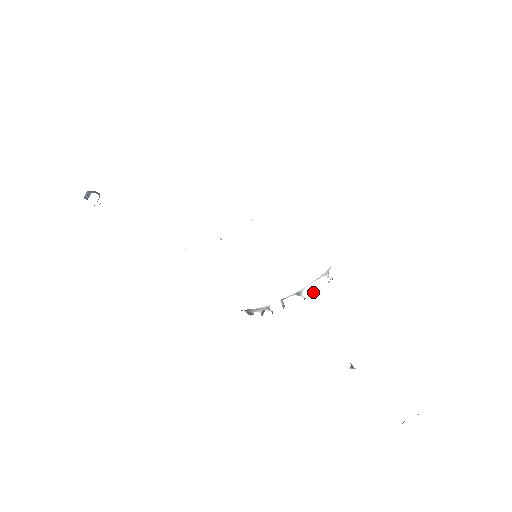
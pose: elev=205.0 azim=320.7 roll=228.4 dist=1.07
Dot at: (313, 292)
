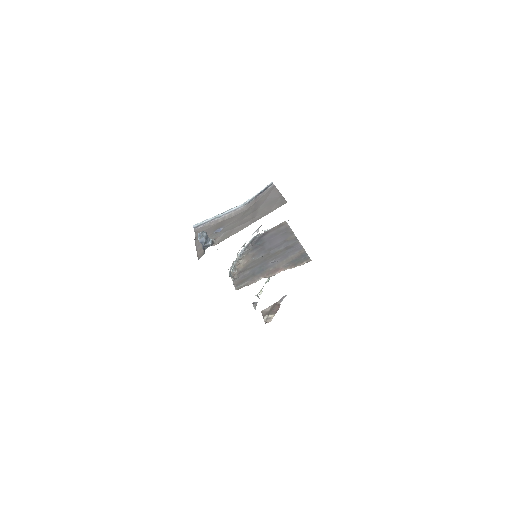
Dot at: (250, 245)
